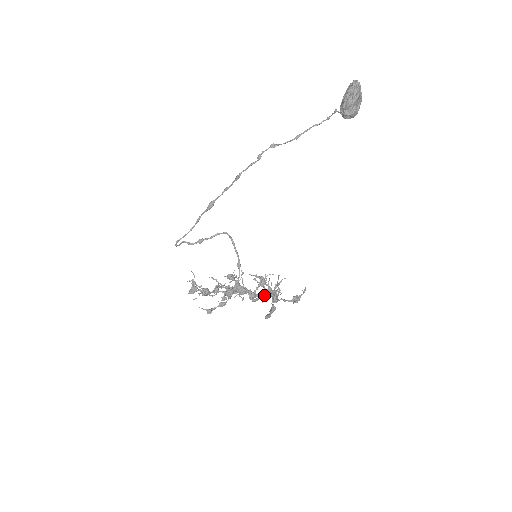
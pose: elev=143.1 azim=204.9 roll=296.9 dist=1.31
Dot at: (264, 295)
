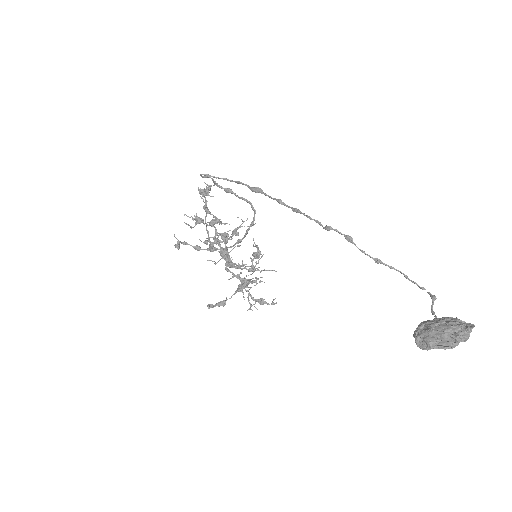
Dot at: (237, 276)
